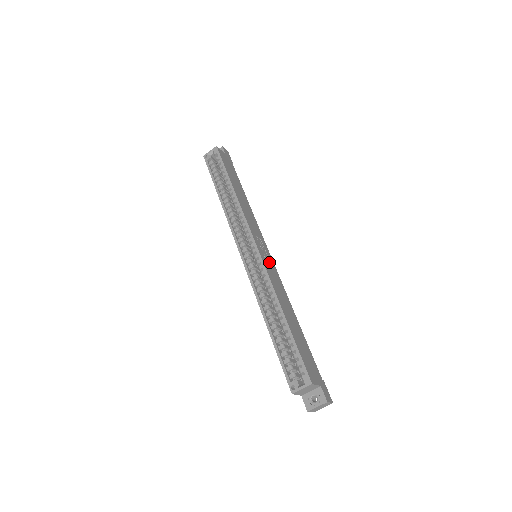
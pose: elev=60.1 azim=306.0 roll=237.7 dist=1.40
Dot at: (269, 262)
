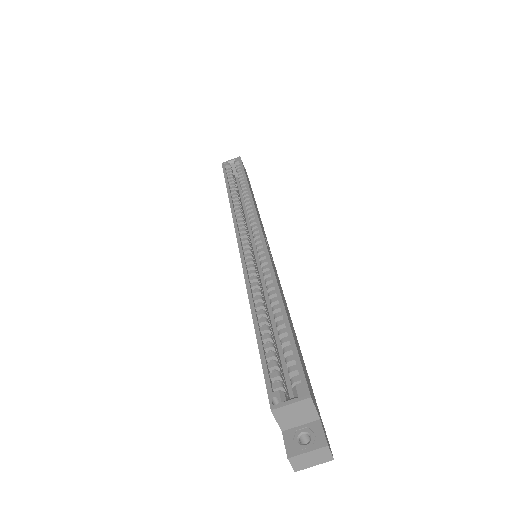
Dot at: occluded
